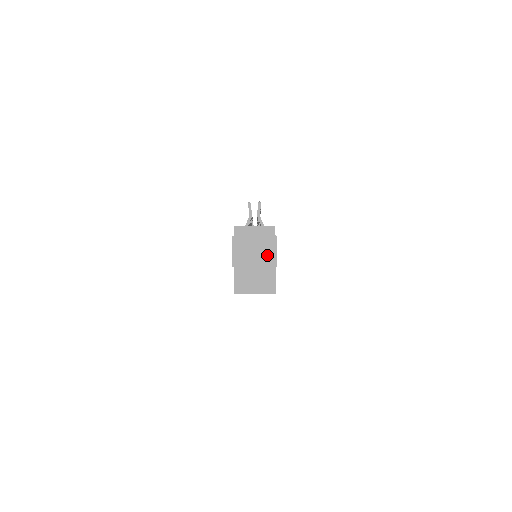
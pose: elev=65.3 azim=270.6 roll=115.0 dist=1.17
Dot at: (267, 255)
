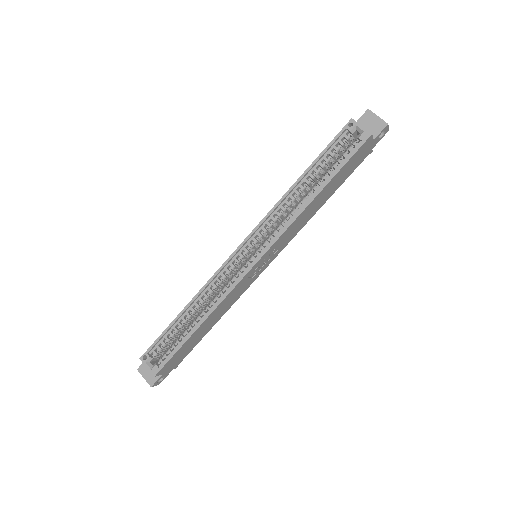
Dot at: (384, 123)
